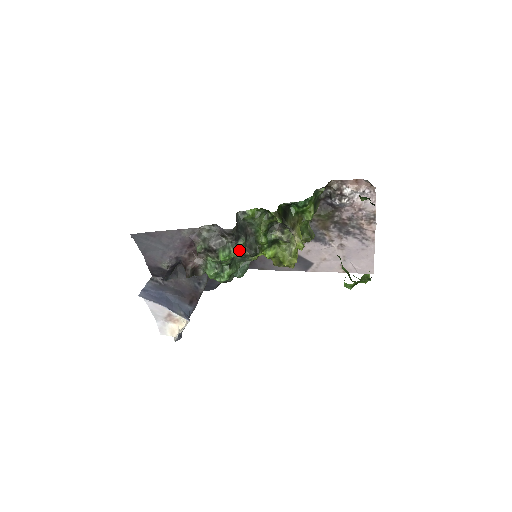
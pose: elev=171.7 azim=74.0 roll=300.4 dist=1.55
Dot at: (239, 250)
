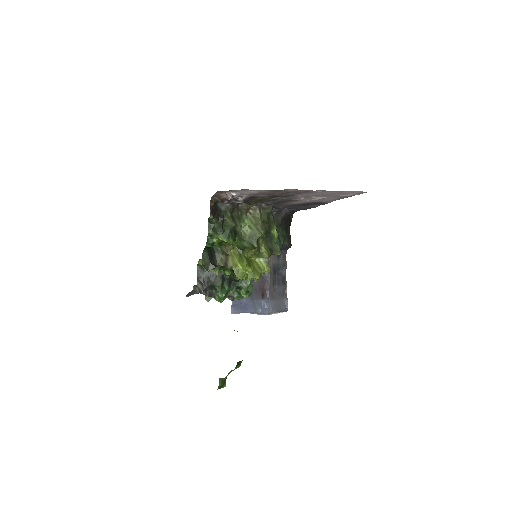
Dot at: (228, 282)
